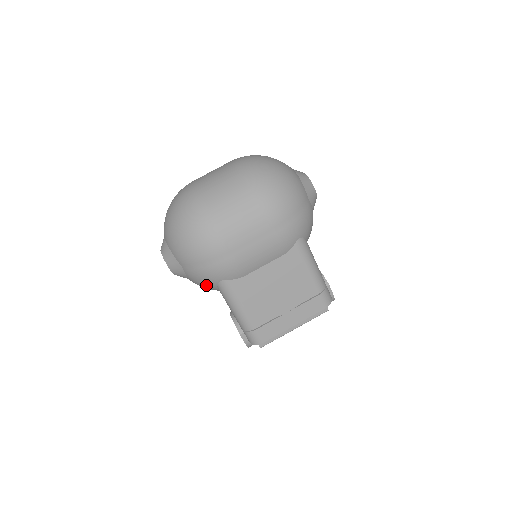
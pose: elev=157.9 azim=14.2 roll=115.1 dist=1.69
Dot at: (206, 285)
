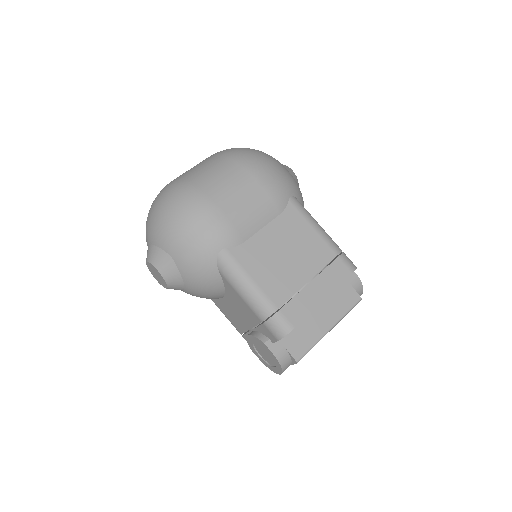
Dot at: (204, 270)
